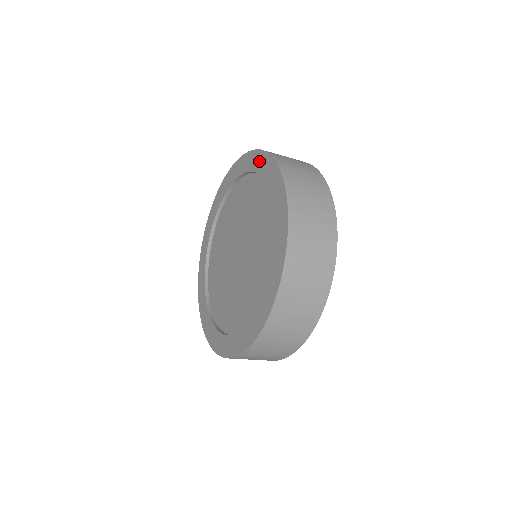
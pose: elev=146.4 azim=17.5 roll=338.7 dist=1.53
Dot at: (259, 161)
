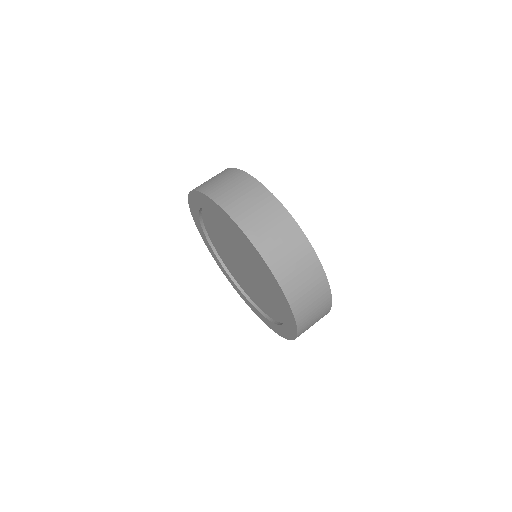
Dot at: (224, 216)
